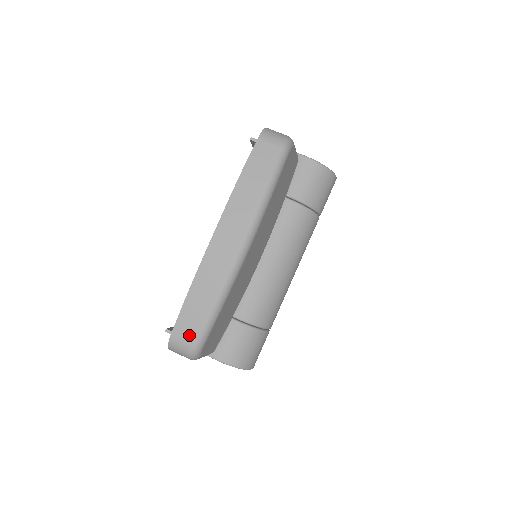
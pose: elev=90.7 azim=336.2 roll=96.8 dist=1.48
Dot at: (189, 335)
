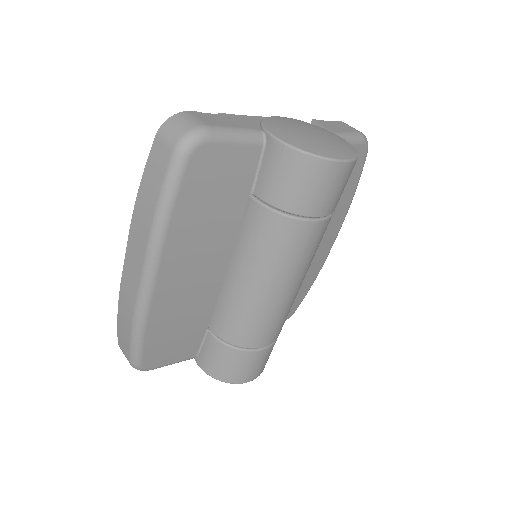
Dot at: (125, 350)
